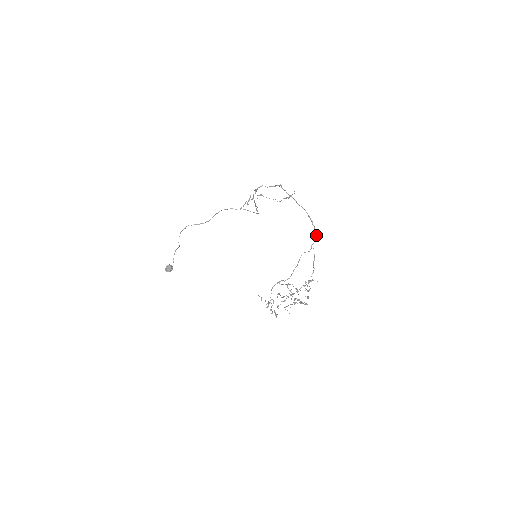
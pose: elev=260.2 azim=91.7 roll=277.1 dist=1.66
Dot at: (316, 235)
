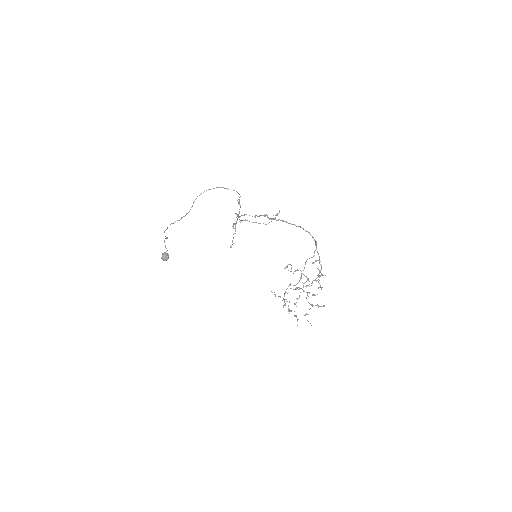
Dot at: occluded
